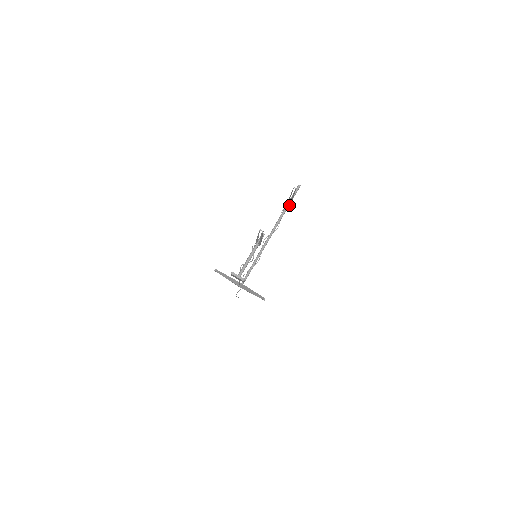
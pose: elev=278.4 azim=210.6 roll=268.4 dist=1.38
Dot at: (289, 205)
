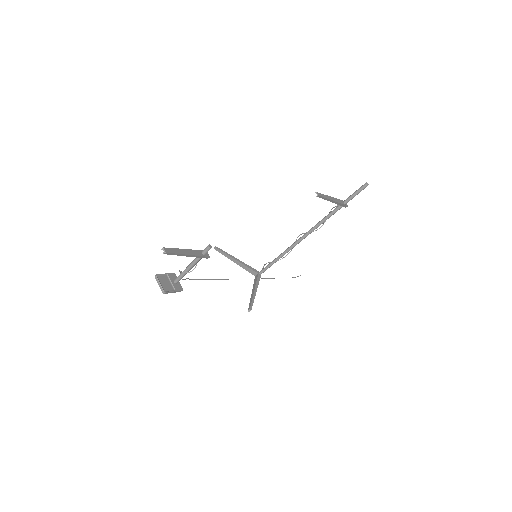
Dot at: (344, 205)
